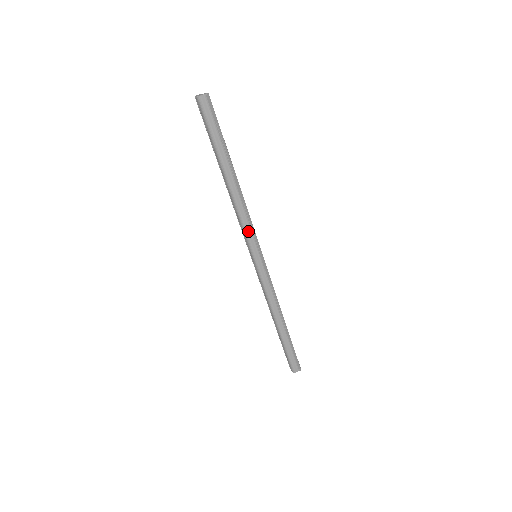
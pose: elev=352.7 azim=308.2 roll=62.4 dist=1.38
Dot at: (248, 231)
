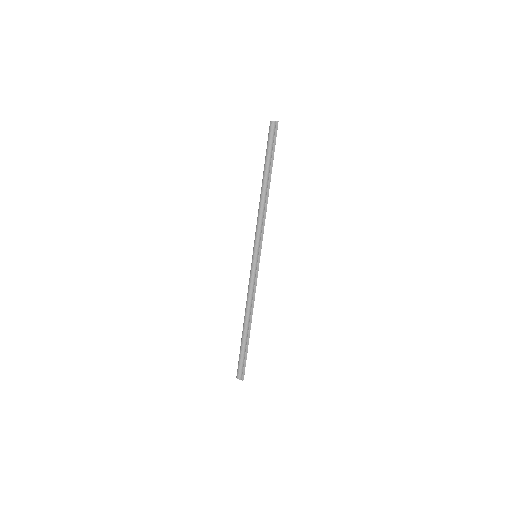
Dot at: (259, 232)
